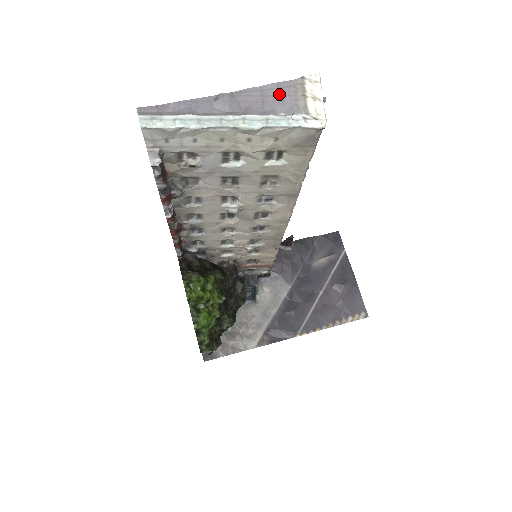
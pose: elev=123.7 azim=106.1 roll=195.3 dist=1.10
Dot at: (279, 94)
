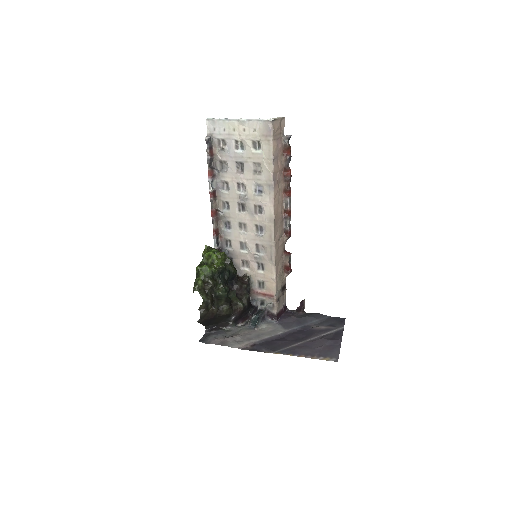
Dot at: occluded
